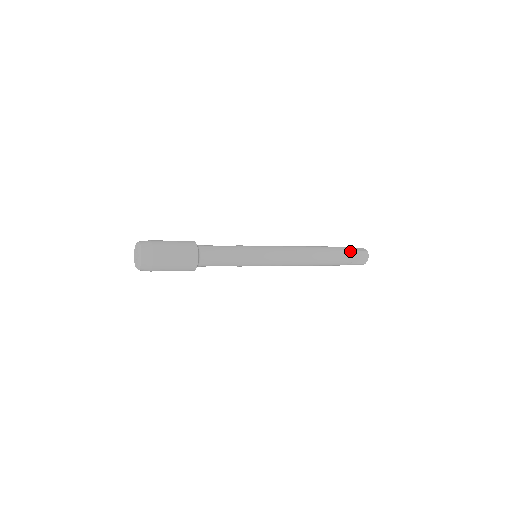
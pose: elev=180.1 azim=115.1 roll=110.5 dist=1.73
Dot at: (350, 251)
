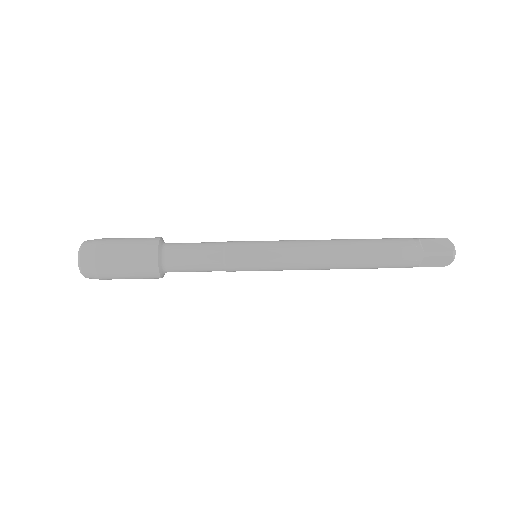
Dot at: (418, 252)
